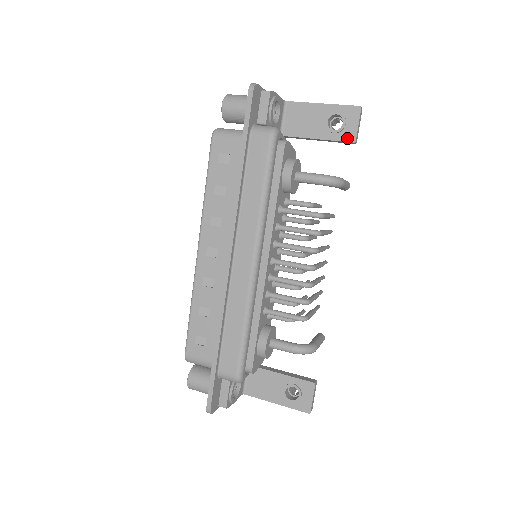
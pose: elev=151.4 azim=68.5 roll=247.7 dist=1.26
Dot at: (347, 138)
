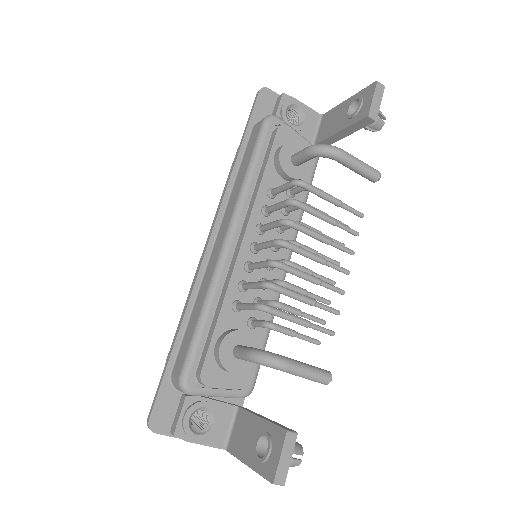
Dot at: (362, 116)
